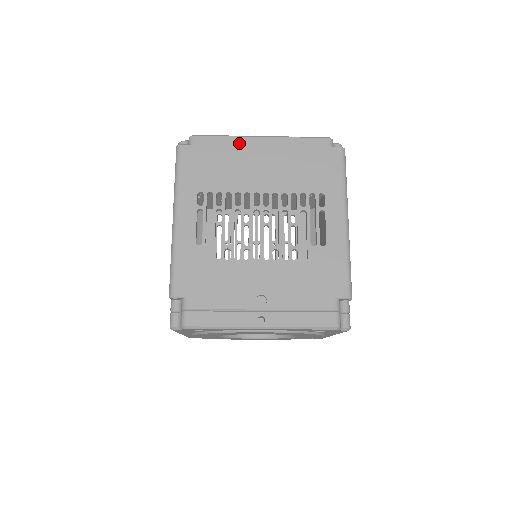
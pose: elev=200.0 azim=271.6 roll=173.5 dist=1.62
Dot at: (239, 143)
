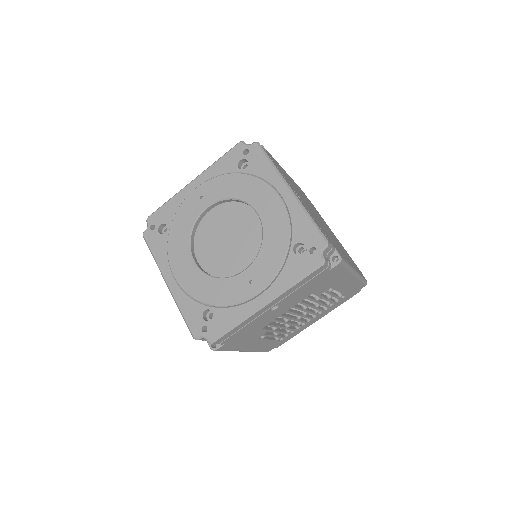
Dot at: occluded
